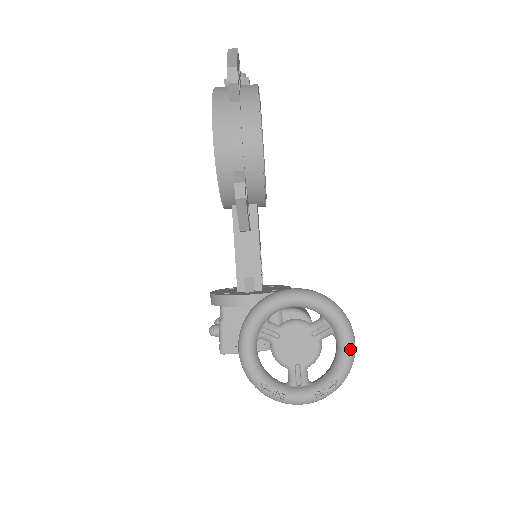
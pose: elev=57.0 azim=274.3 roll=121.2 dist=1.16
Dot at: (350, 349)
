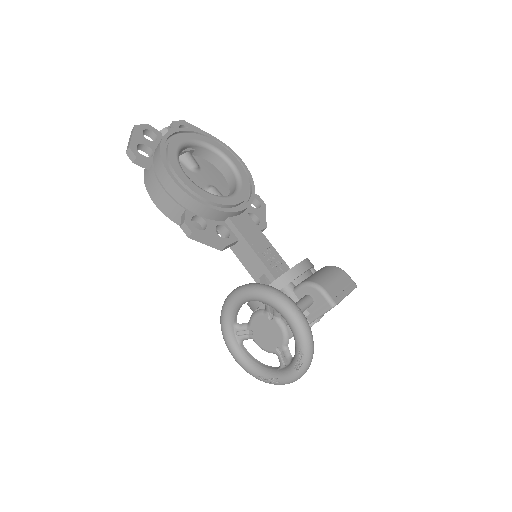
Dot at: (291, 319)
